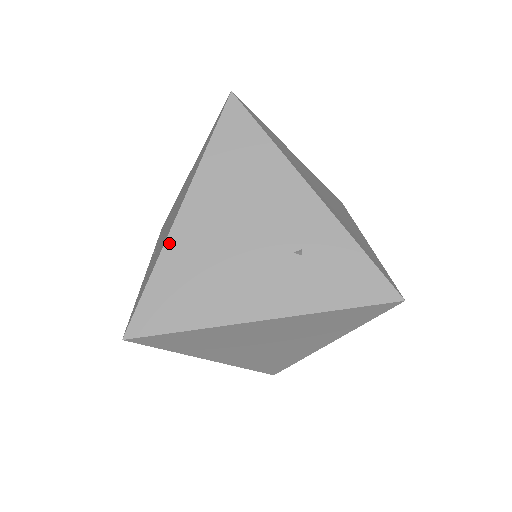
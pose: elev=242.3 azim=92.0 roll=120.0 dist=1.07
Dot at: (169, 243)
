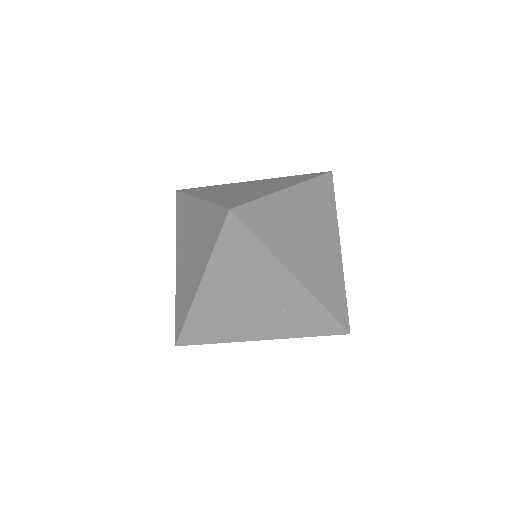
Dot at: (195, 303)
